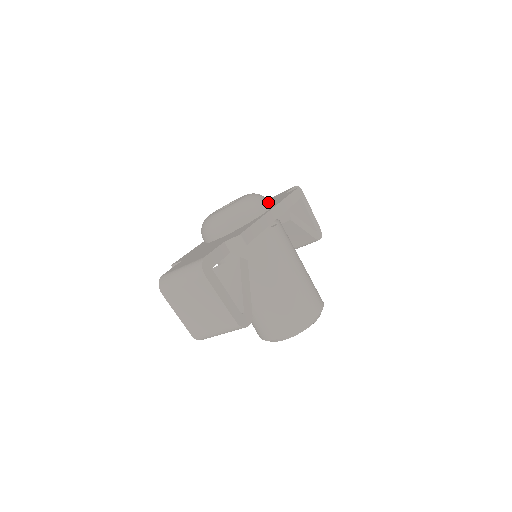
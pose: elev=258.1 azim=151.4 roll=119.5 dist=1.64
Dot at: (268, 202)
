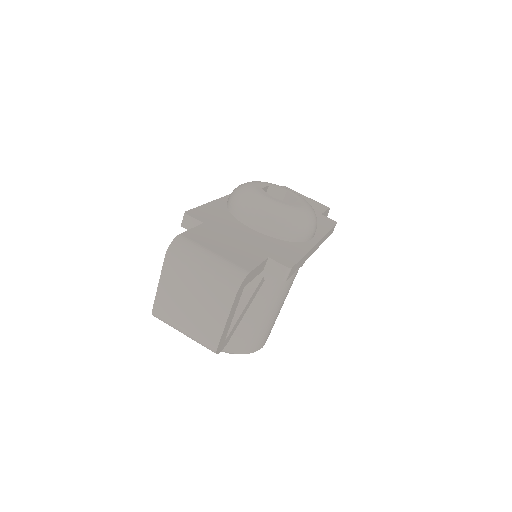
Dot at: occluded
